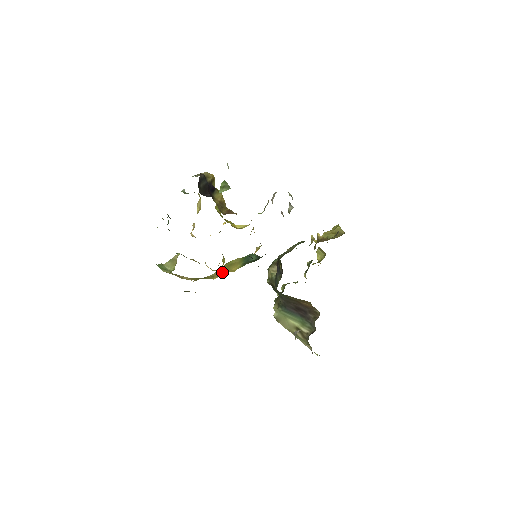
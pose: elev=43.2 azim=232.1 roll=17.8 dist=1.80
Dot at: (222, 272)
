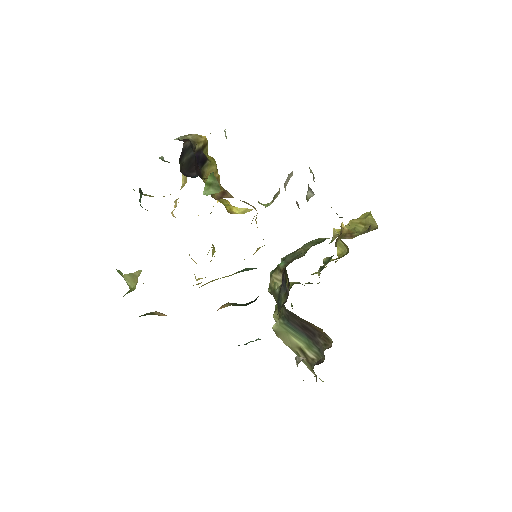
Dot at: occluded
